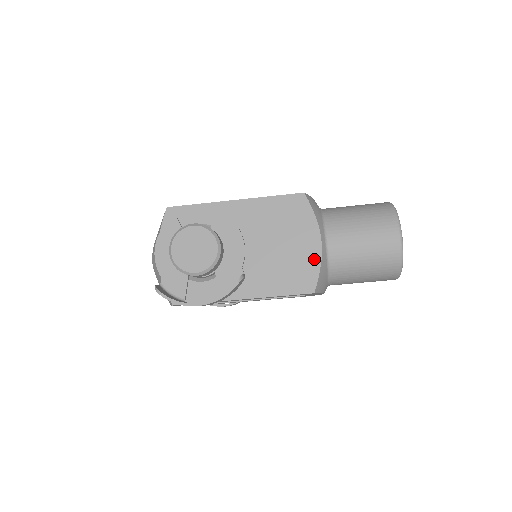
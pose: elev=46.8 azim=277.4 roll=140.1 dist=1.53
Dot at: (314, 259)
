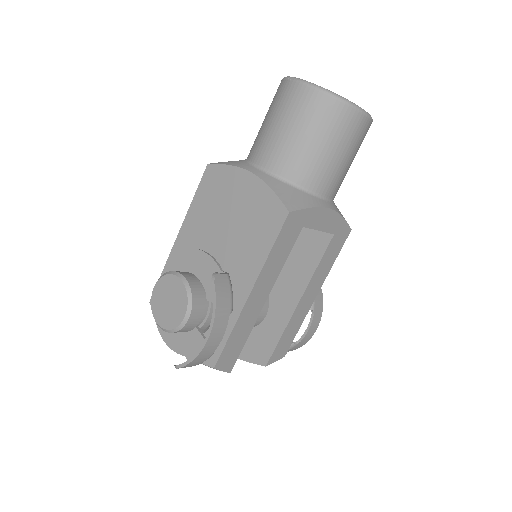
Dot at: (261, 191)
